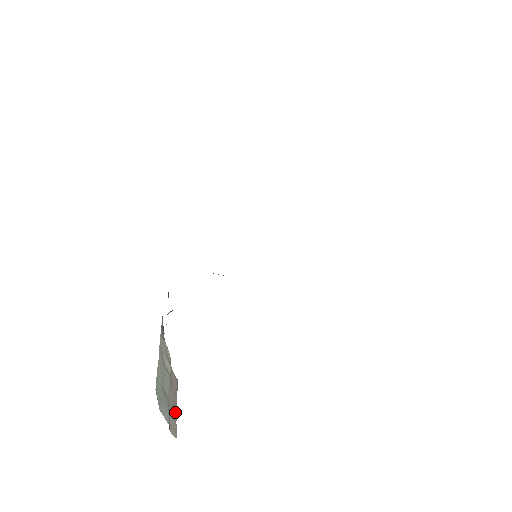
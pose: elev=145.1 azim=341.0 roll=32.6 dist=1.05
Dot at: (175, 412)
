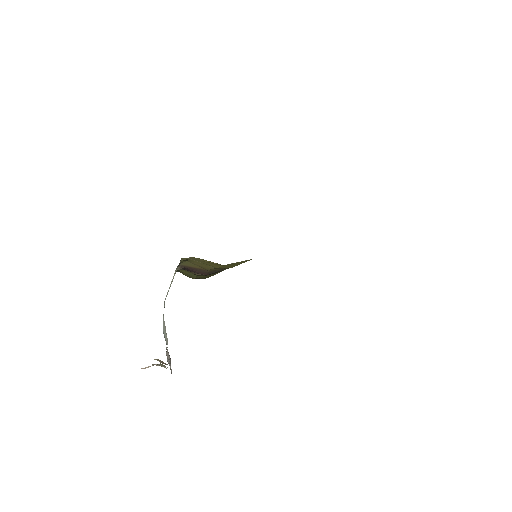
Dot at: (170, 364)
